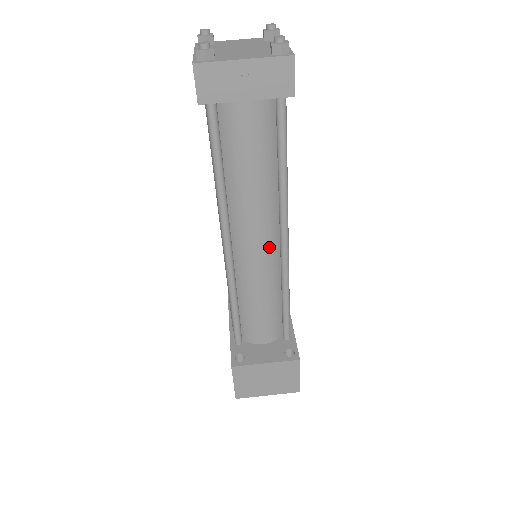
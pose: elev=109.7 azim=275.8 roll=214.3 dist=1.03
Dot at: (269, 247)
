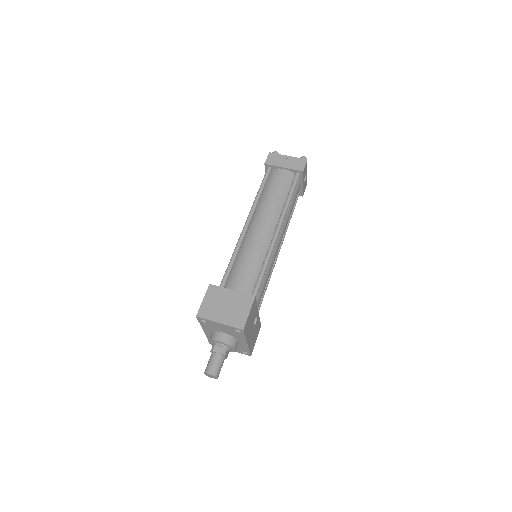
Dot at: (267, 233)
